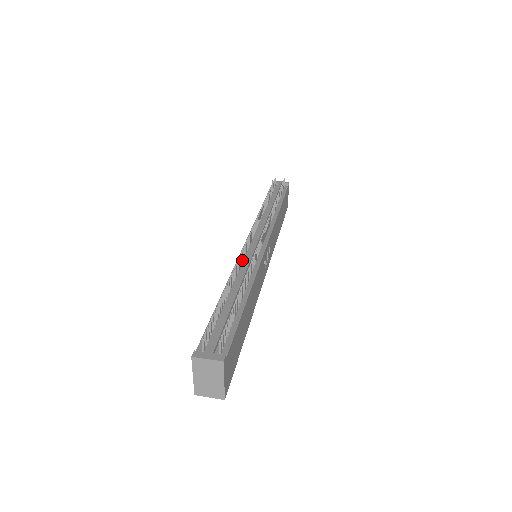
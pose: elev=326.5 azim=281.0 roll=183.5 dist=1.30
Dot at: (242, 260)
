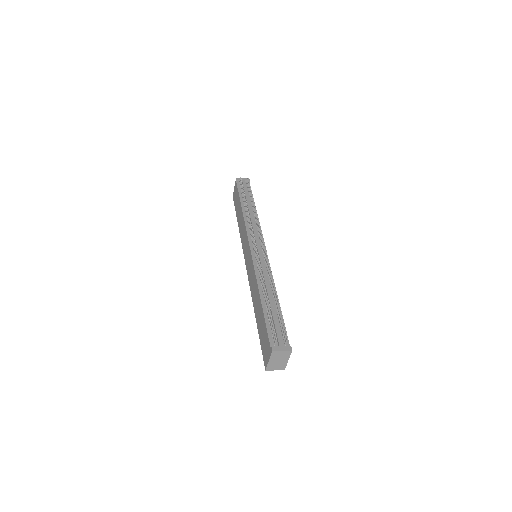
Dot at: (258, 266)
